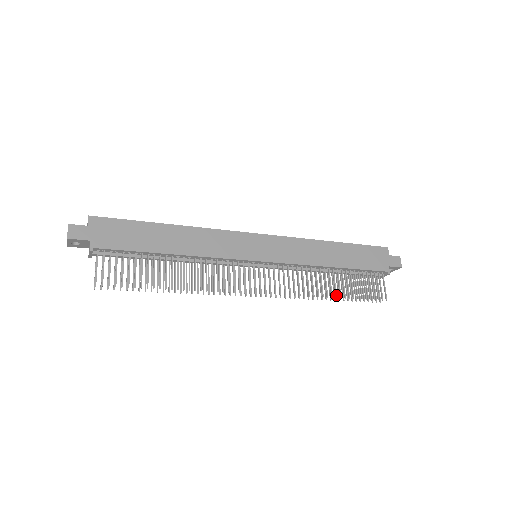
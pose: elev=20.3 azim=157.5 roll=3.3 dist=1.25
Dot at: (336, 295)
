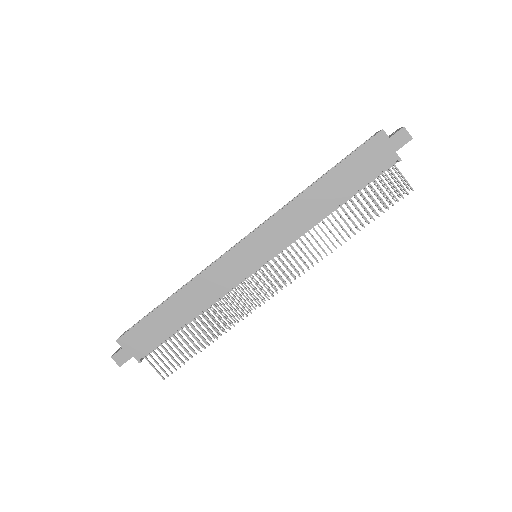
Dot at: occluded
